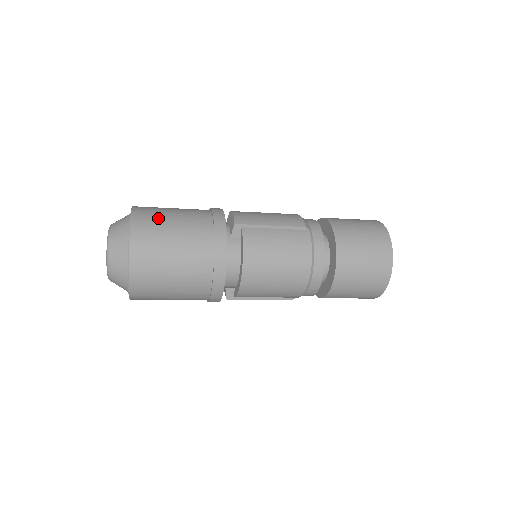
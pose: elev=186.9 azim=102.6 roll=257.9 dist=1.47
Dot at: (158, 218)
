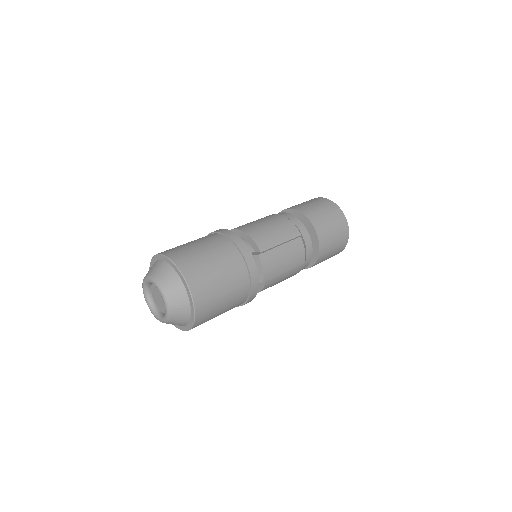
Dot at: (214, 305)
